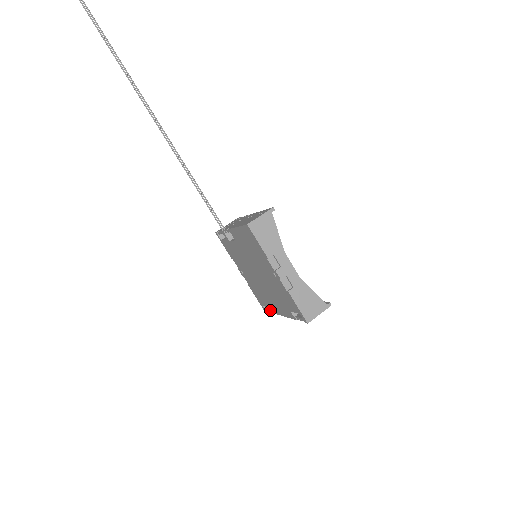
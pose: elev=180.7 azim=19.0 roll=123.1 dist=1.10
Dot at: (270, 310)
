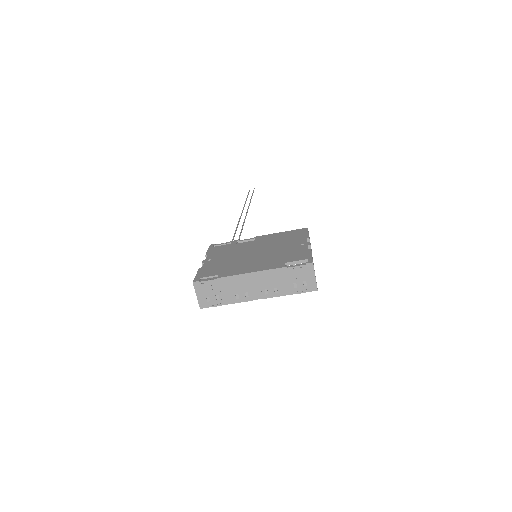
Dot at: (219, 276)
